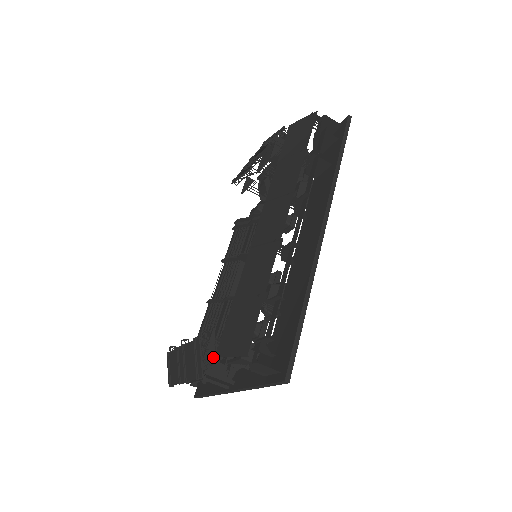
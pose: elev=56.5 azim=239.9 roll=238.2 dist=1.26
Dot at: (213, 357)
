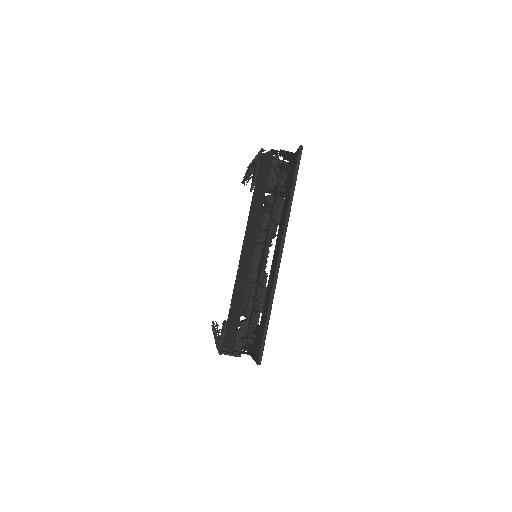
Dot at: occluded
